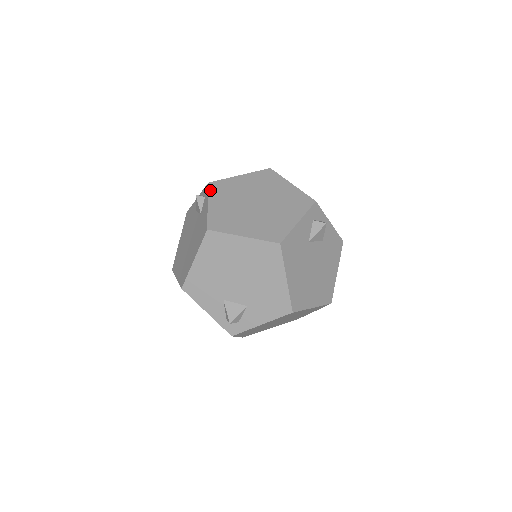
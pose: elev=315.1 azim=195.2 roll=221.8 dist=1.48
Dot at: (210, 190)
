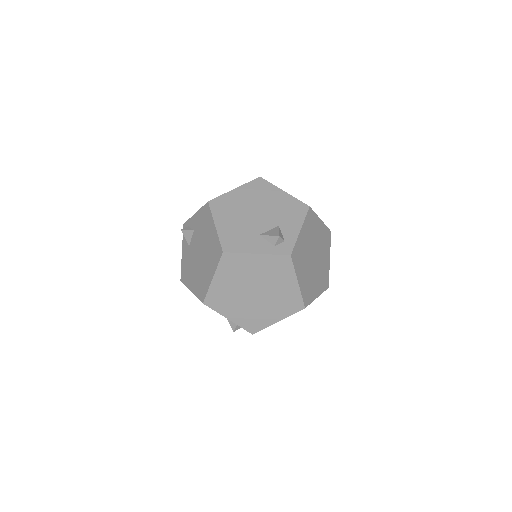
Dot at: (189, 220)
